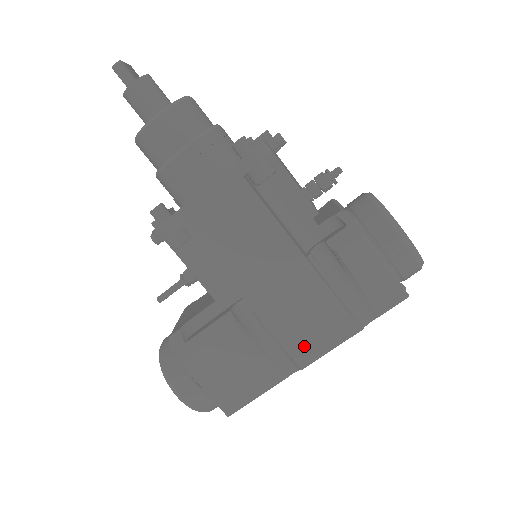
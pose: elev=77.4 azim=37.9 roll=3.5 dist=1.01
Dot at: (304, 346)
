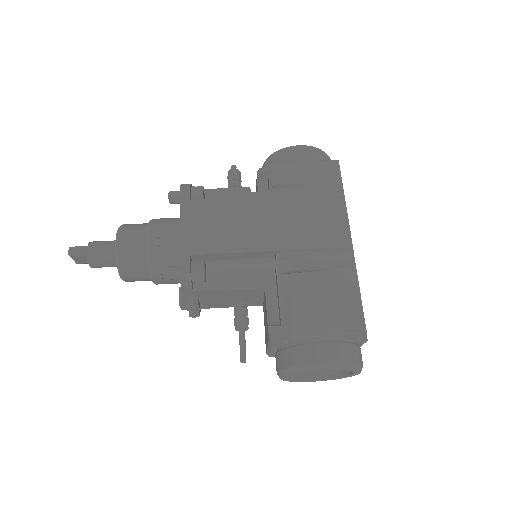
Dot at: (334, 234)
